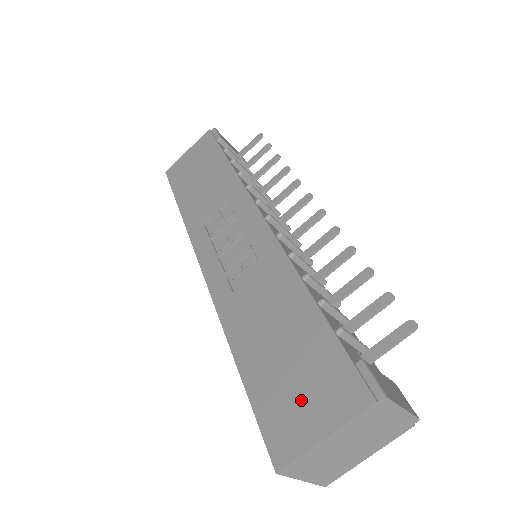
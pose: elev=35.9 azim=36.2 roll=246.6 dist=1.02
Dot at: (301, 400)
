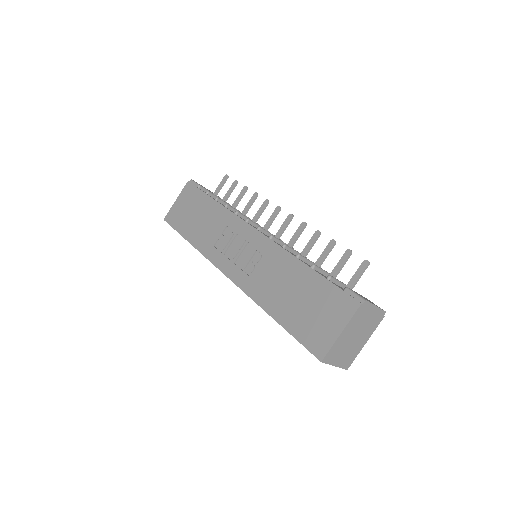
Dot at: (321, 321)
